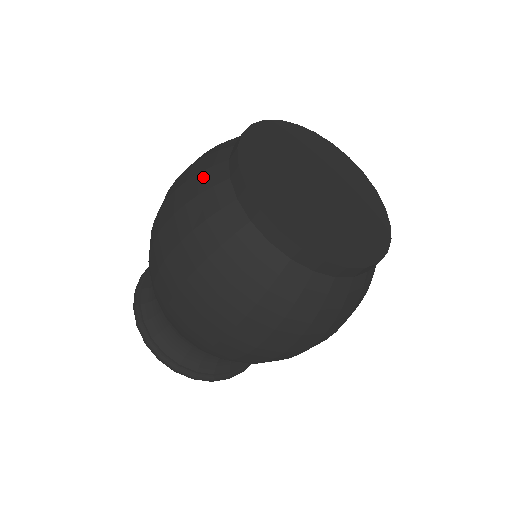
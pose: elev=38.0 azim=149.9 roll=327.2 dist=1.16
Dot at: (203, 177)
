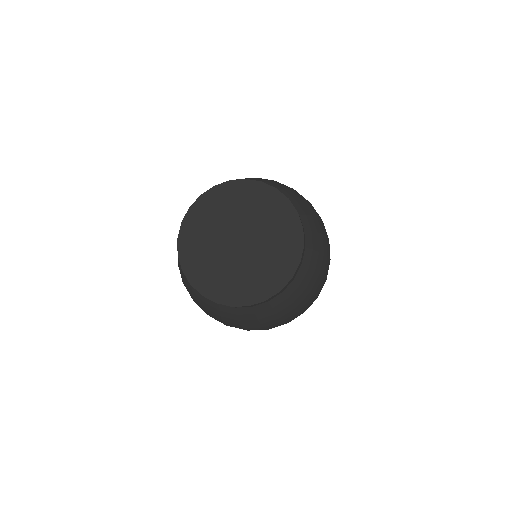
Dot at: occluded
